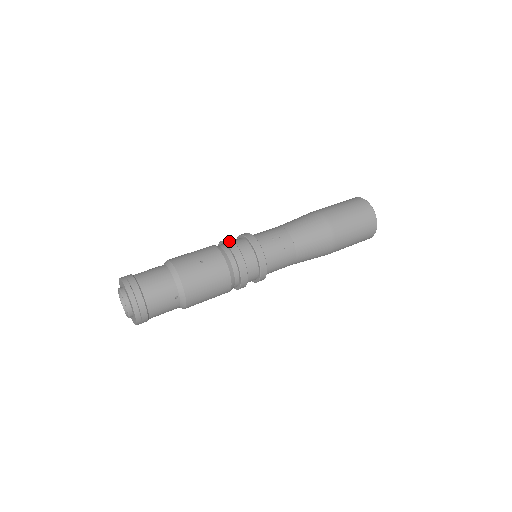
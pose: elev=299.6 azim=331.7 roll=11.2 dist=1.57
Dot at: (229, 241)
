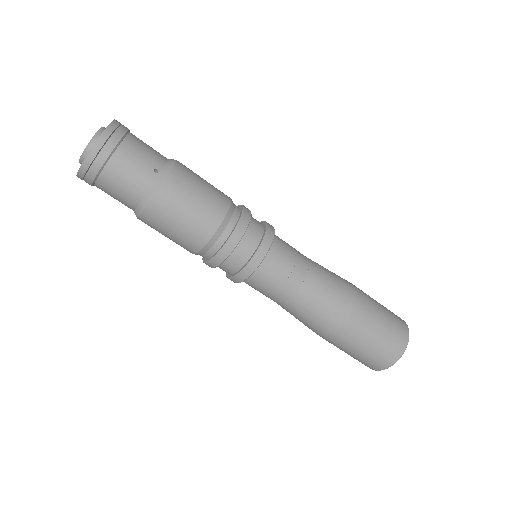
Dot at: occluded
